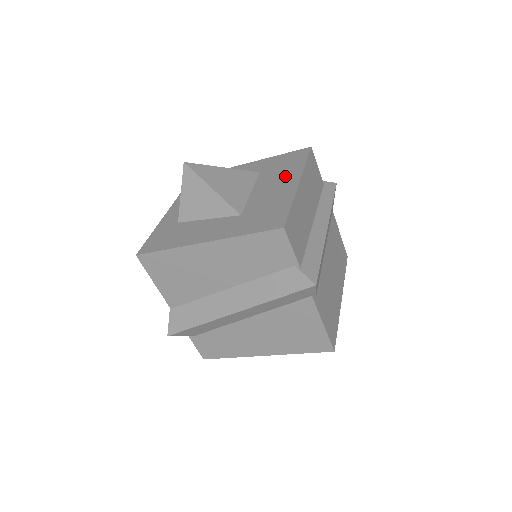
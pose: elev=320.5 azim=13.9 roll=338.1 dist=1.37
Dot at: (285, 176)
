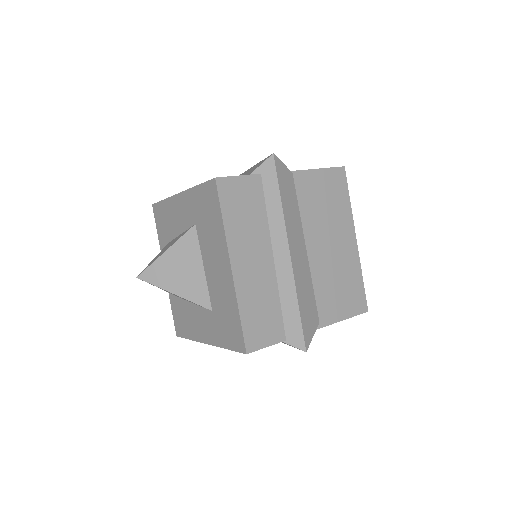
Dot at: (216, 247)
